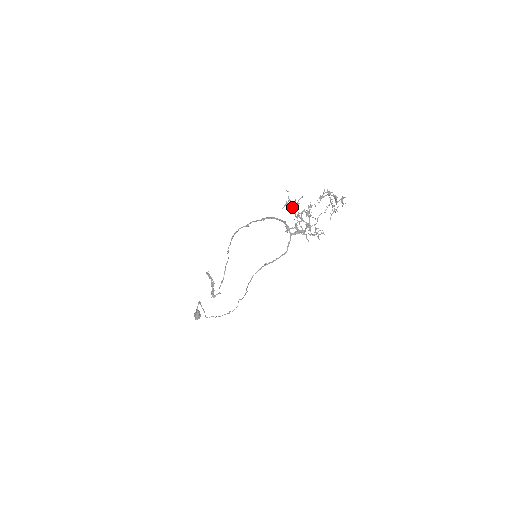
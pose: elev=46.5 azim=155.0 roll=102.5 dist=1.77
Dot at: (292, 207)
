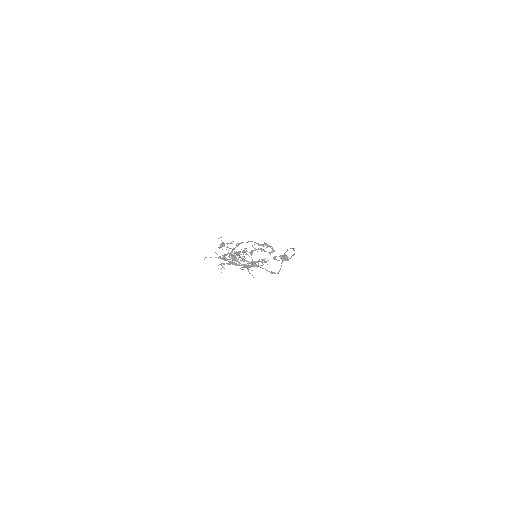
Dot at: occluded
